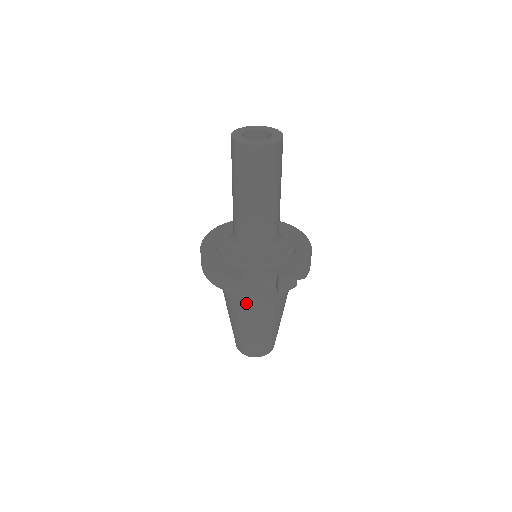
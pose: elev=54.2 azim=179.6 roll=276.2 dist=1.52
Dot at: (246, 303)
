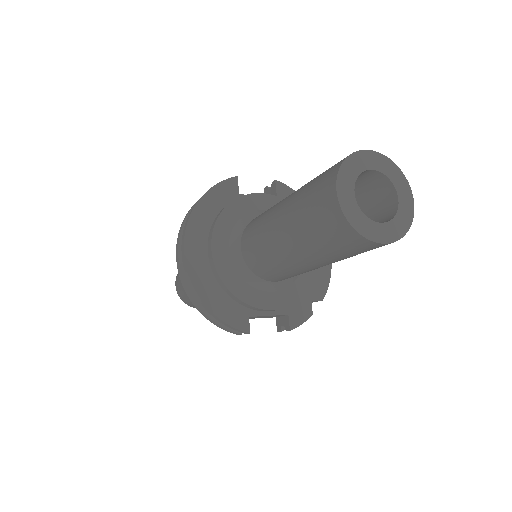
Dot at: occluded
